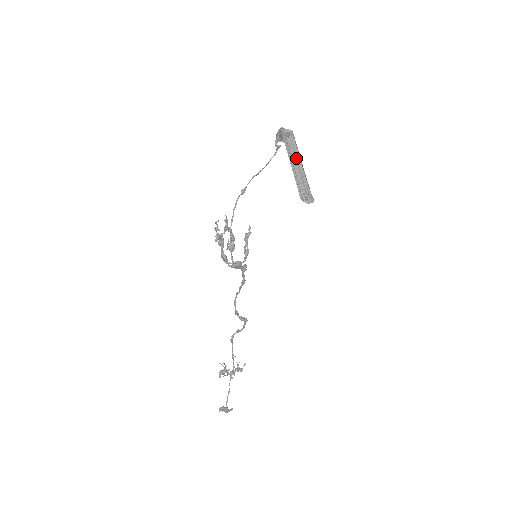
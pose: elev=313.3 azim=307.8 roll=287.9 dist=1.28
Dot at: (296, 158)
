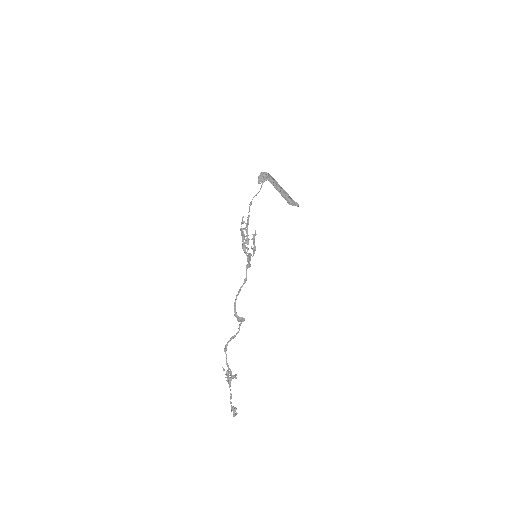
Dot at: (277, 187)
